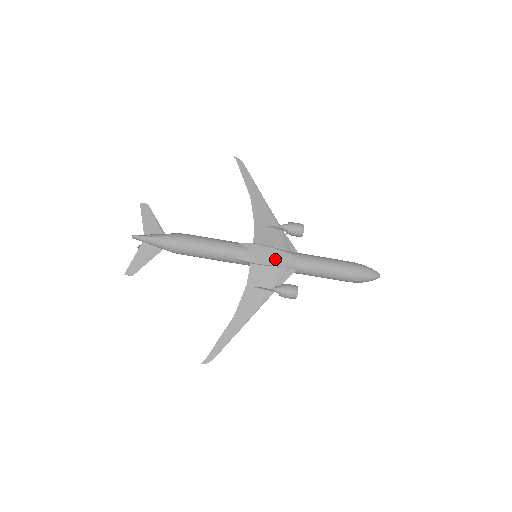
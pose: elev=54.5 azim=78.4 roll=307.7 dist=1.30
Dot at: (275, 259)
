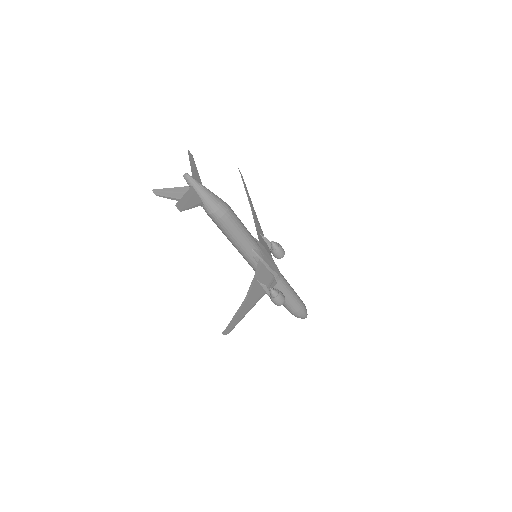
Dot at: (272, 265)
